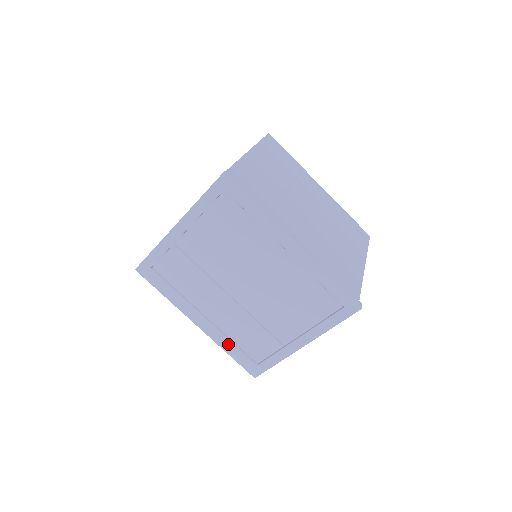
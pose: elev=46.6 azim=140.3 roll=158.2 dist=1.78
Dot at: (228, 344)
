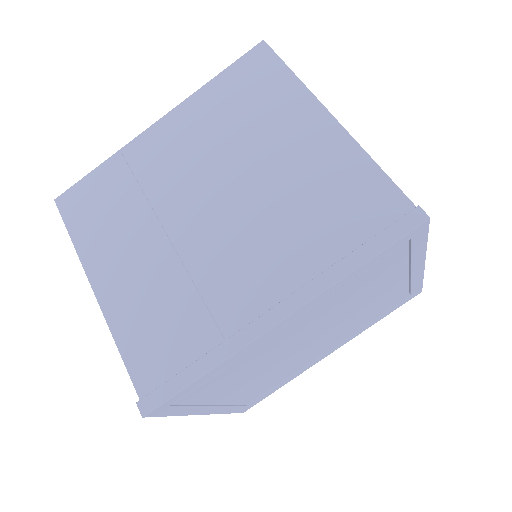
Dot at: (369, 325)
